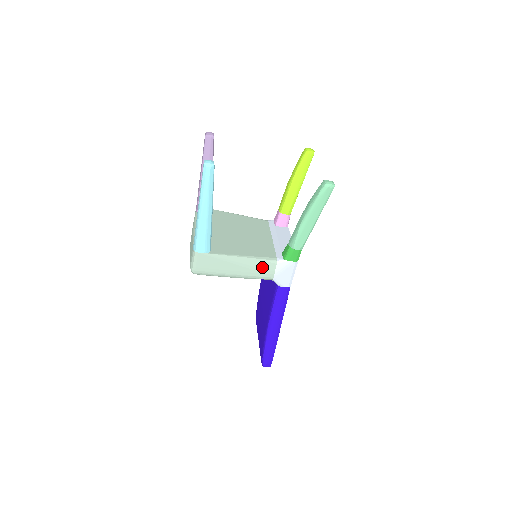
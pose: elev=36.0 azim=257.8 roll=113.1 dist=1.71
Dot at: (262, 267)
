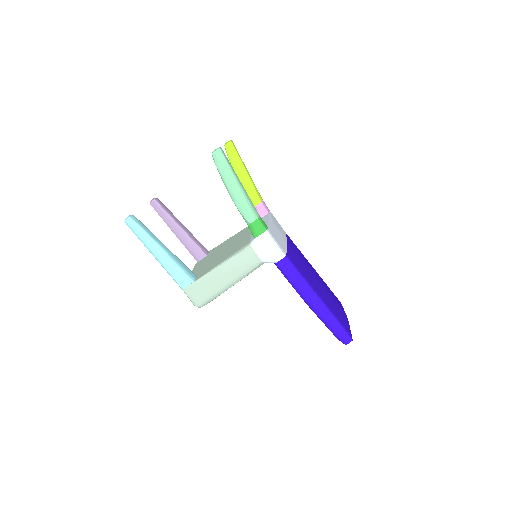
Dot at: (243, 259)
